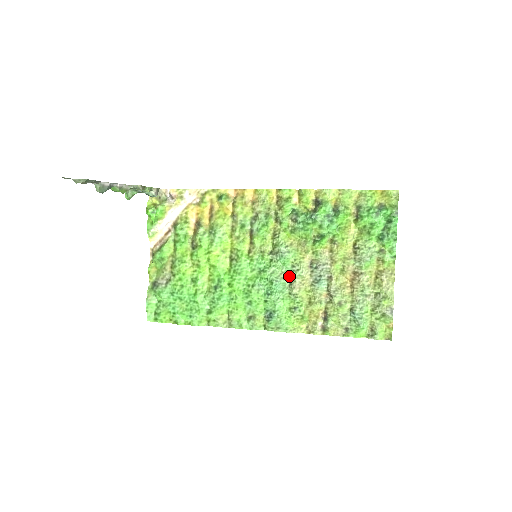
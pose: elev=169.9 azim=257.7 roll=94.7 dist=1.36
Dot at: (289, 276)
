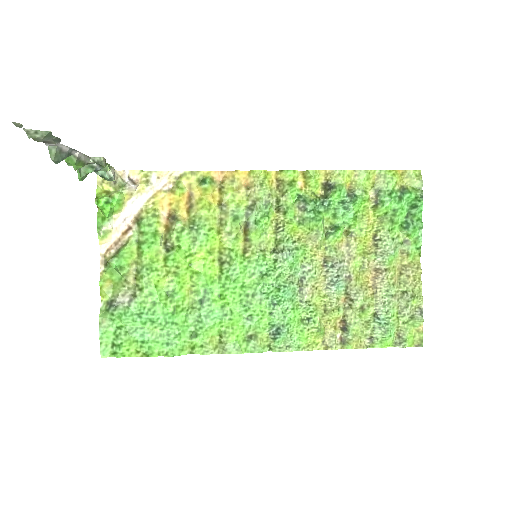
Dot at: (298, 279)
